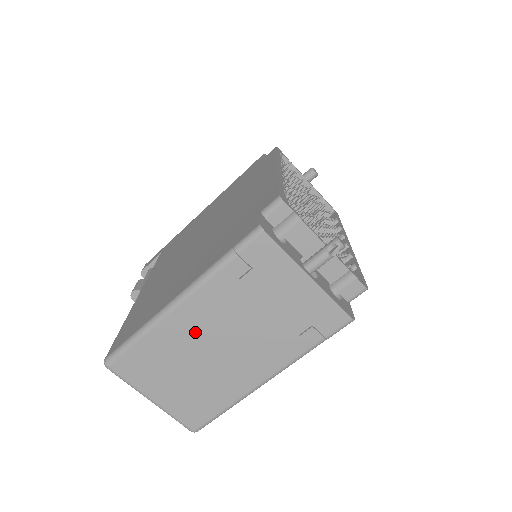
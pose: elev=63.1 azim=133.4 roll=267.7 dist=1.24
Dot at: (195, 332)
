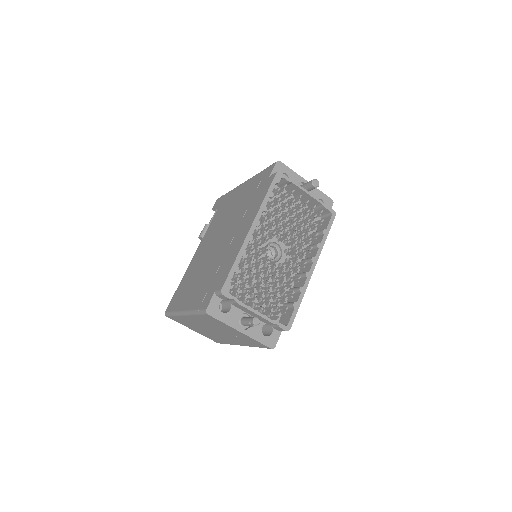
Dot at: (197, 324)
